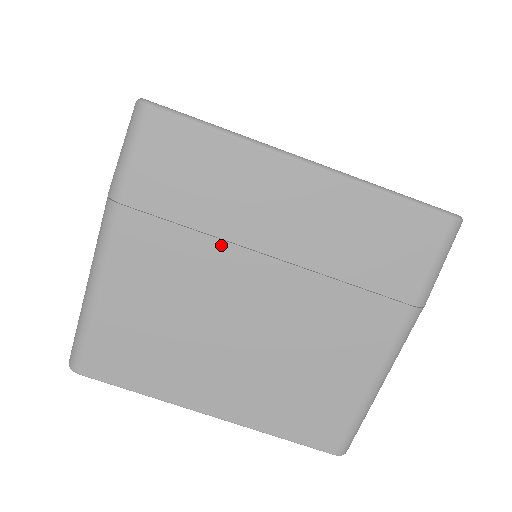
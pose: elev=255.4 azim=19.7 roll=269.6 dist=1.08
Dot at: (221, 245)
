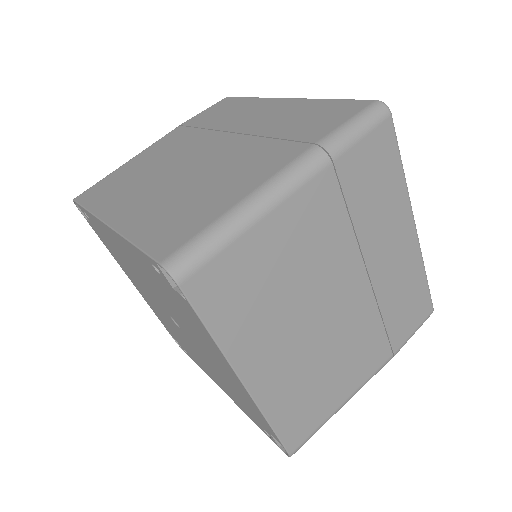
Dot at: (354, 245)
